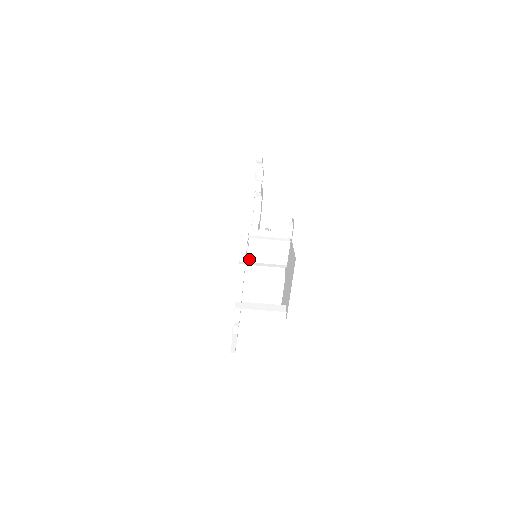
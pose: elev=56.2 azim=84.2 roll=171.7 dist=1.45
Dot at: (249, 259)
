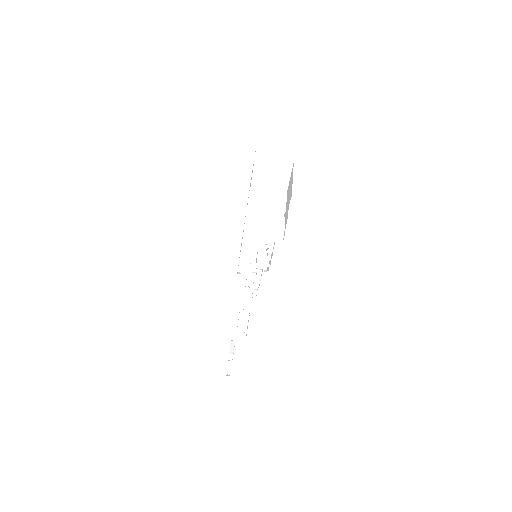
Dot at: (256, 201)
